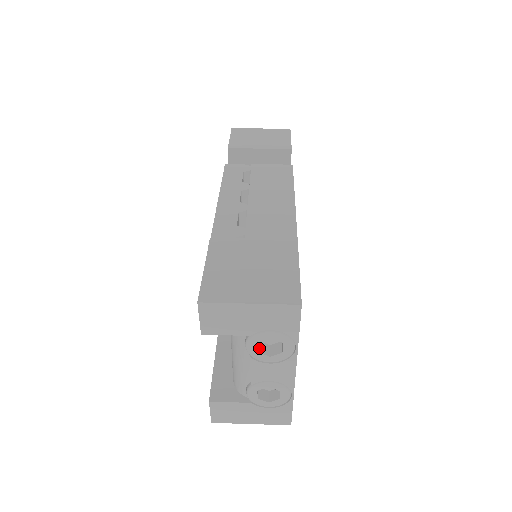
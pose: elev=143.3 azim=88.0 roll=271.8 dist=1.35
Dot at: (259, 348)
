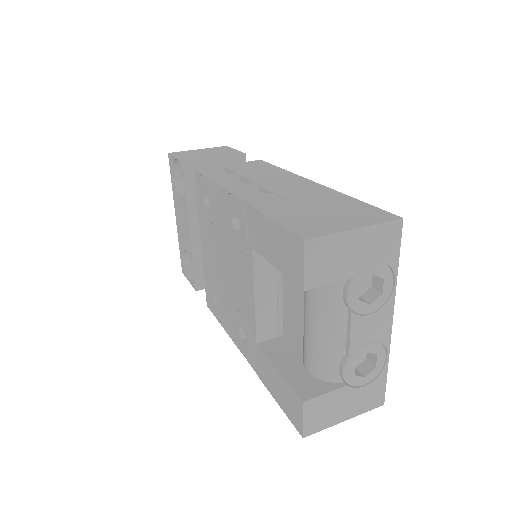
Dot at: (357, 298)
